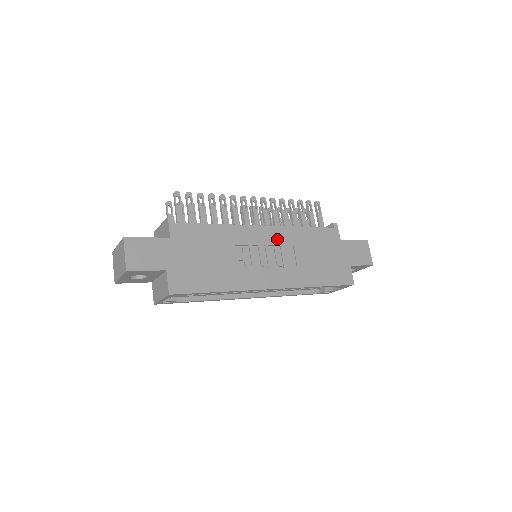
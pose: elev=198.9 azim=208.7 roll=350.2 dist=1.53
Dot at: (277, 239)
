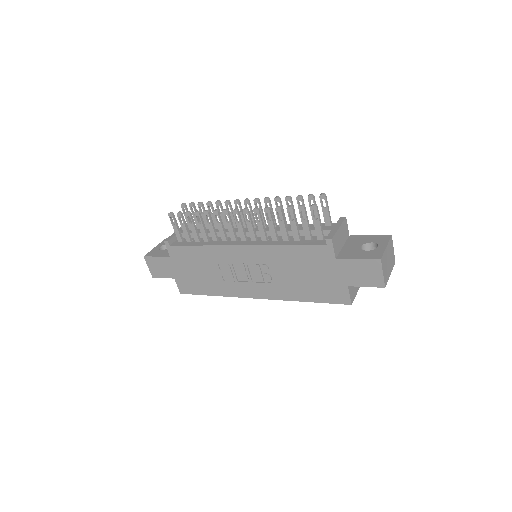
Dot at: (256, 257)
